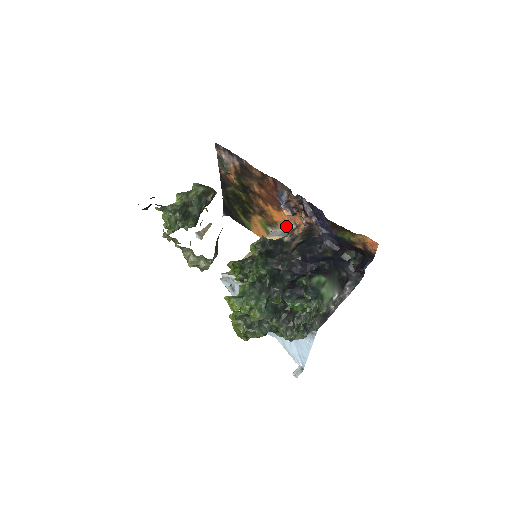
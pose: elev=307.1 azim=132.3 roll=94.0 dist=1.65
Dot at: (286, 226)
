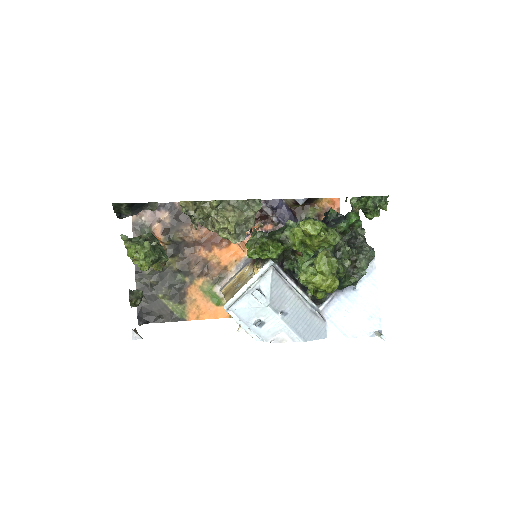
Dot at: (240, 261)
